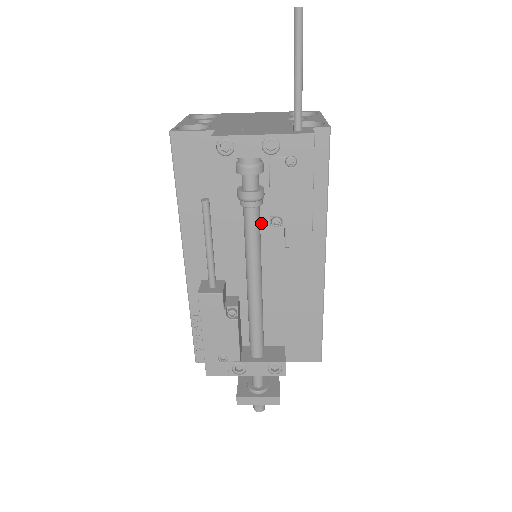
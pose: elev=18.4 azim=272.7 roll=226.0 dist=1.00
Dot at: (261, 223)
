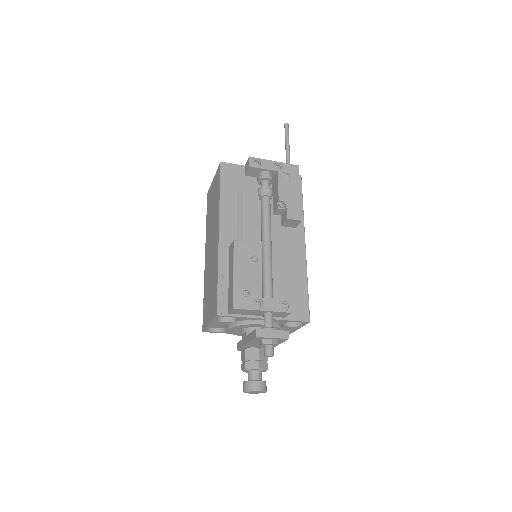
Dot at: occluded
